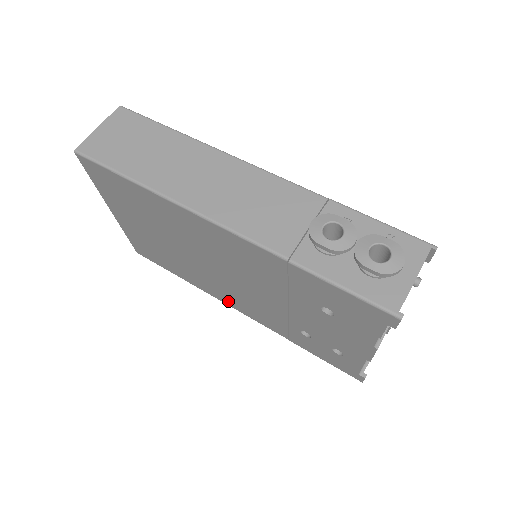
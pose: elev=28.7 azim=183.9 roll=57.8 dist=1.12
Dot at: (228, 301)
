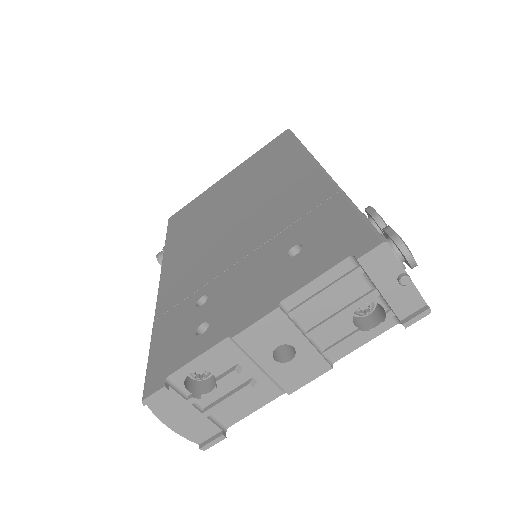
Dot at: (172, 265)
